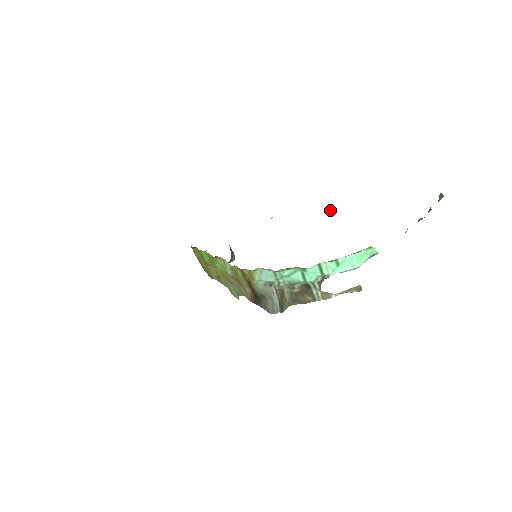
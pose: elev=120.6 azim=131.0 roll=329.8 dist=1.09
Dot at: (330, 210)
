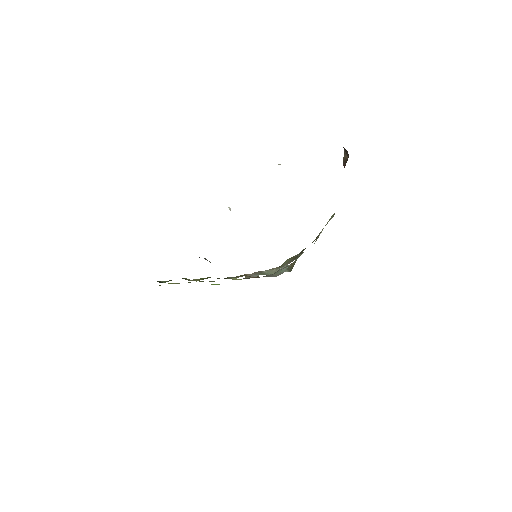
Dot at: occluded
